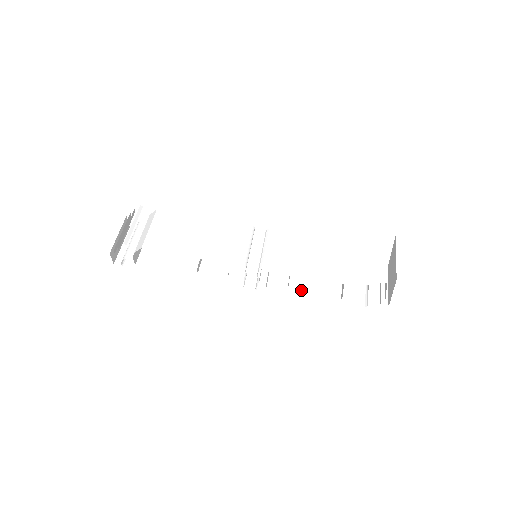
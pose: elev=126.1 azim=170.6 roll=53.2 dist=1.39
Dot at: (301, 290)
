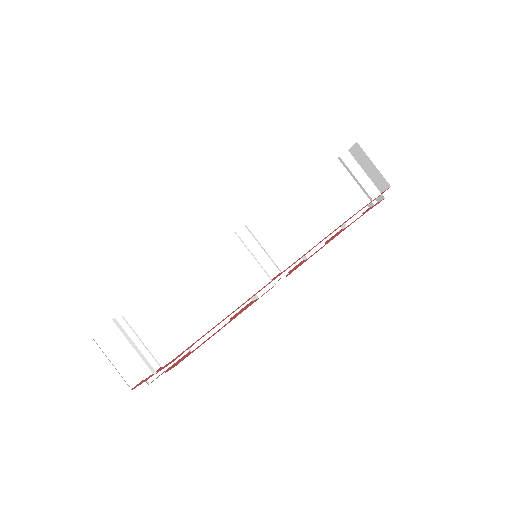
Dot at: occluded
